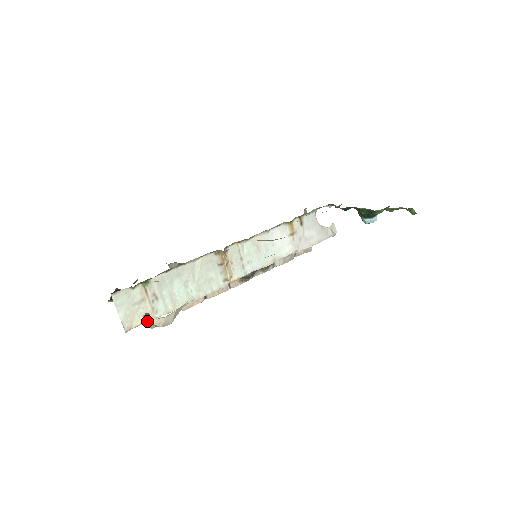
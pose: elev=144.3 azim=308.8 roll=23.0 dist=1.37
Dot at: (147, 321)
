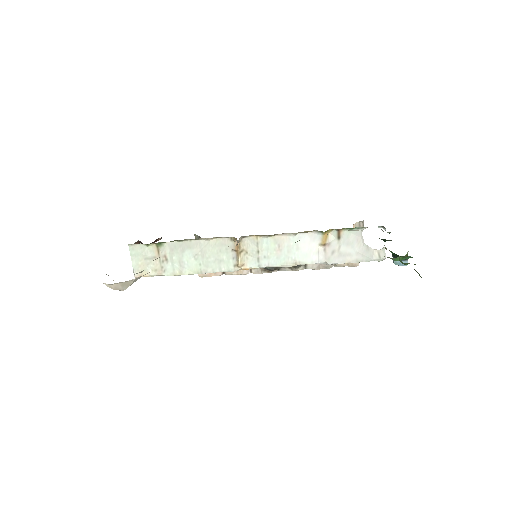
Dot at: occluded
